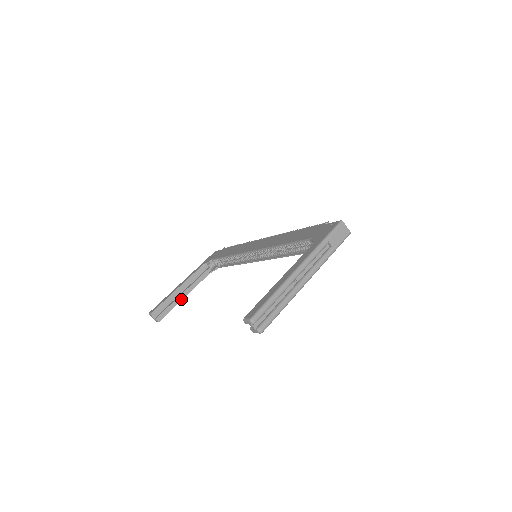
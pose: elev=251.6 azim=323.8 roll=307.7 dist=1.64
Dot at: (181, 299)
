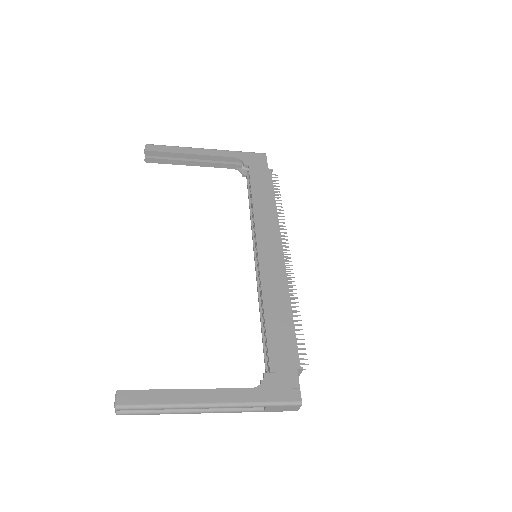
Dot at: (186, 164)
